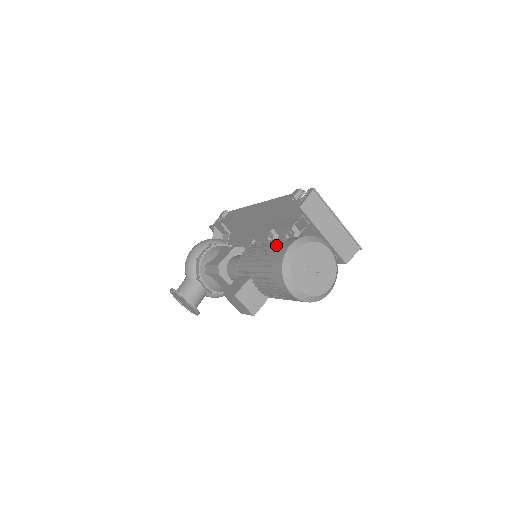
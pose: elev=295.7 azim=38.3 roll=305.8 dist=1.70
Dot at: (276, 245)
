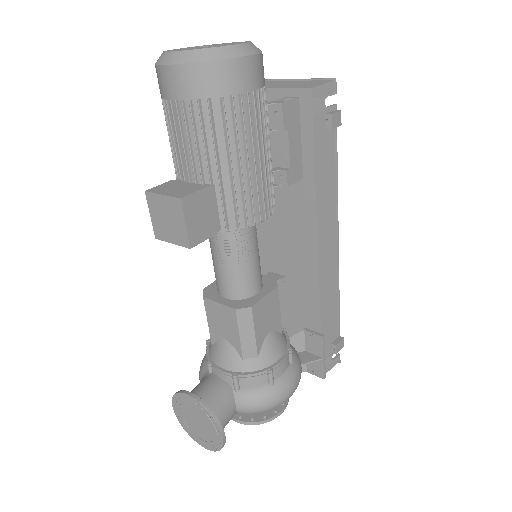
Dot at: occluded
